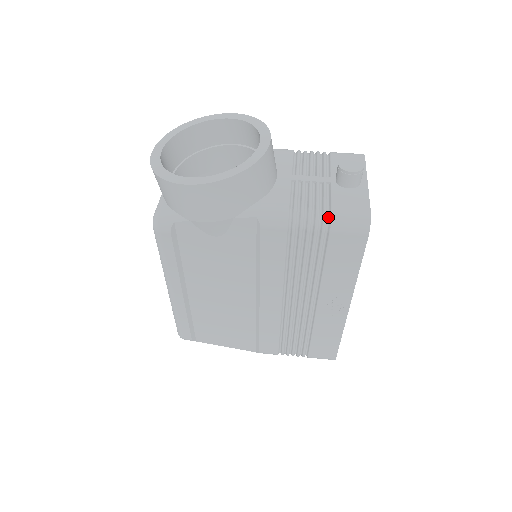
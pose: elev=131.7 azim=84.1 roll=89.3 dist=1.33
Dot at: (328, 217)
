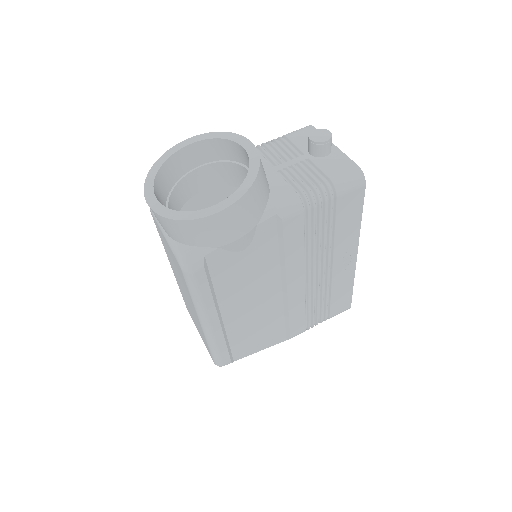
Dot at: (330, 186)
